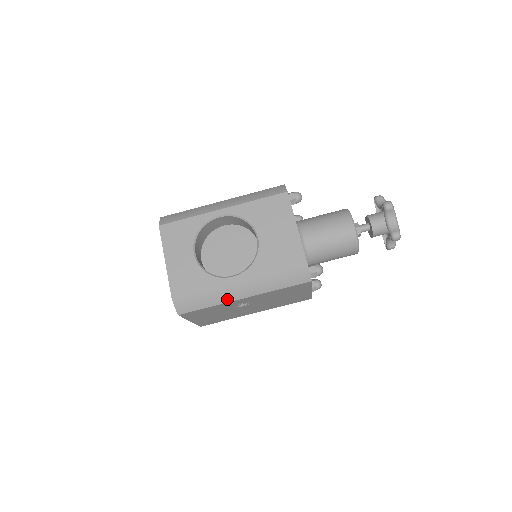
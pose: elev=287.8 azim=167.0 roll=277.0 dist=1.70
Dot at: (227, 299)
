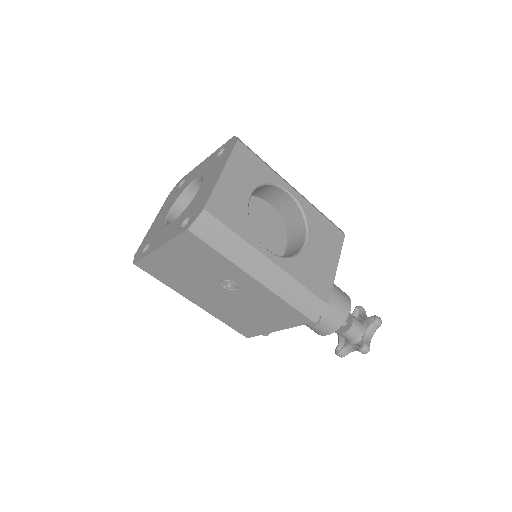
Dot at: (243, 264)
